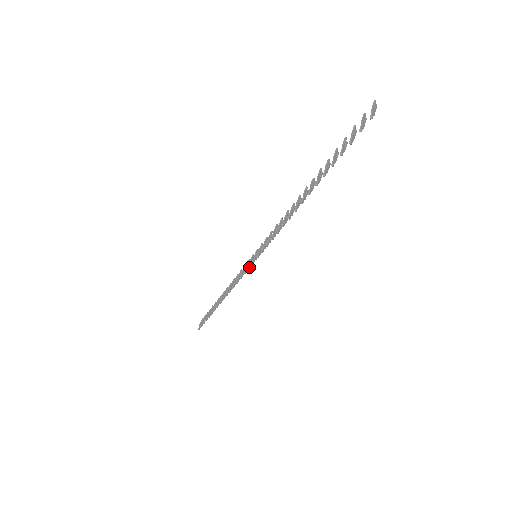
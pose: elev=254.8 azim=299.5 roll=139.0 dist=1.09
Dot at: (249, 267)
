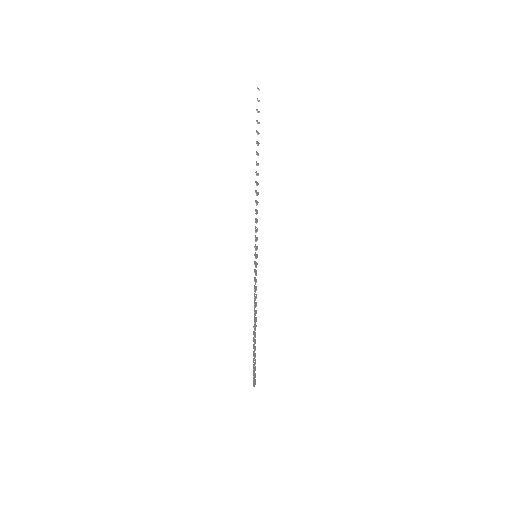
Dot at: (255, 267)
